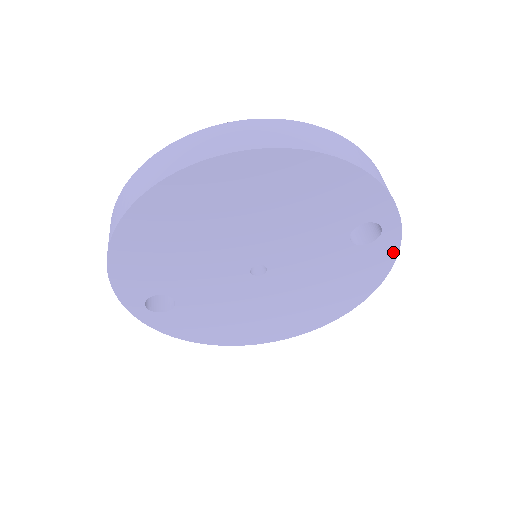
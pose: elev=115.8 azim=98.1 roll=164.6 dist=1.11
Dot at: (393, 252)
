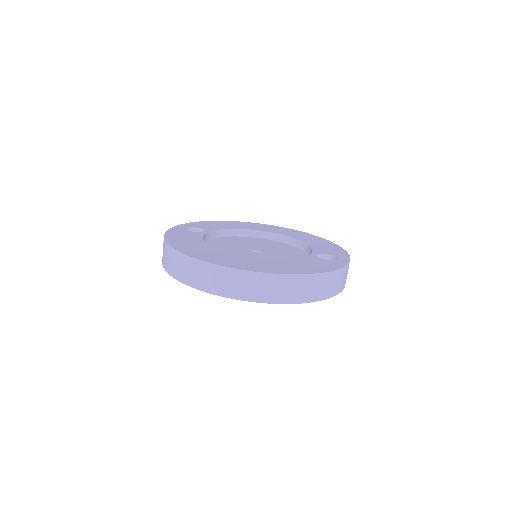
Dot at: occluded
